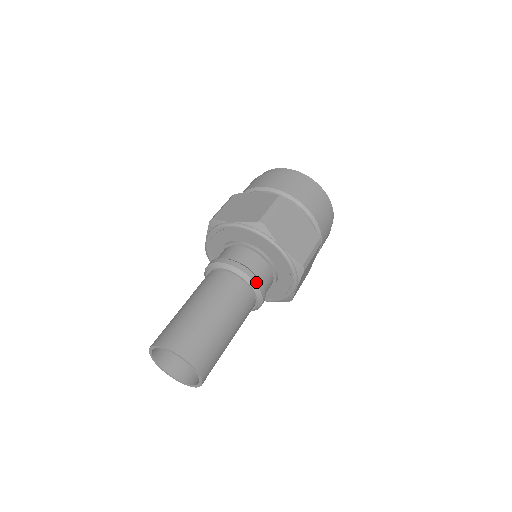
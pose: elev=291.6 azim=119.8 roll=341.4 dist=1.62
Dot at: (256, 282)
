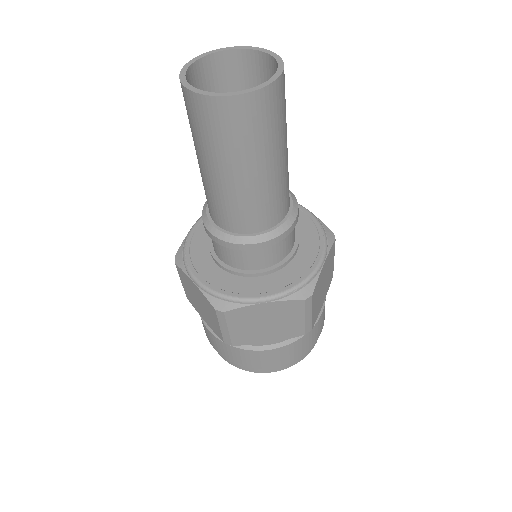
Dot at: (291, 193)
